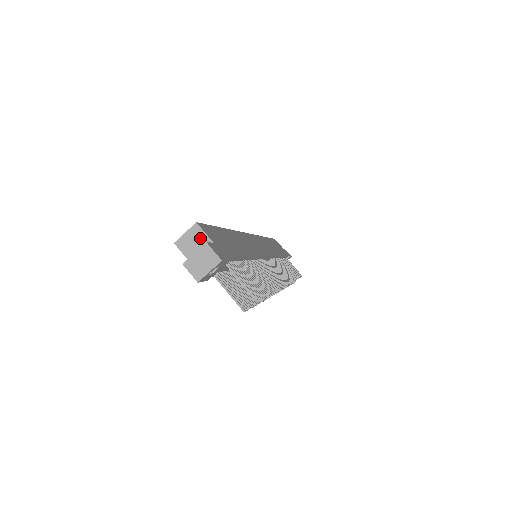
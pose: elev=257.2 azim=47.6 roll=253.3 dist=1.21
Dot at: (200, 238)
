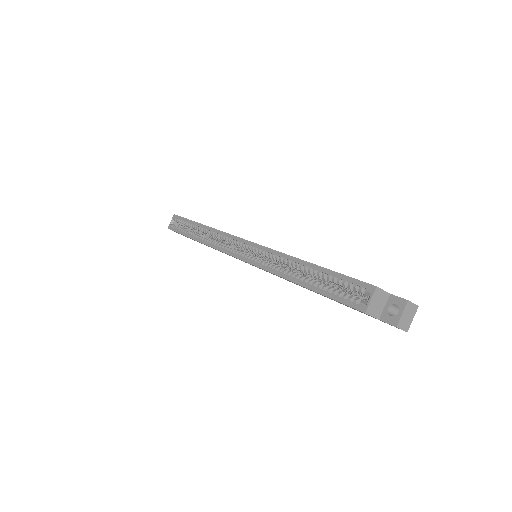
Dot at: (381, 297)
